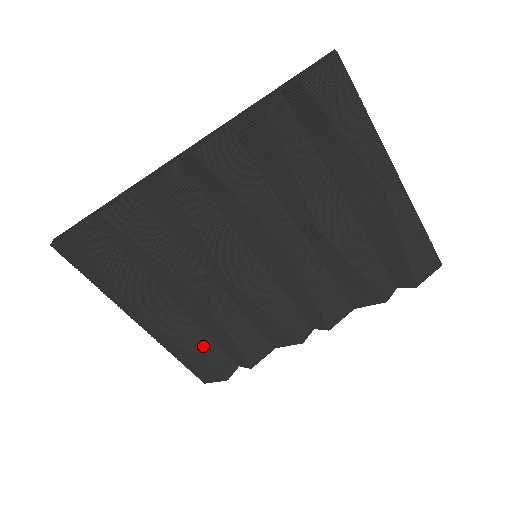
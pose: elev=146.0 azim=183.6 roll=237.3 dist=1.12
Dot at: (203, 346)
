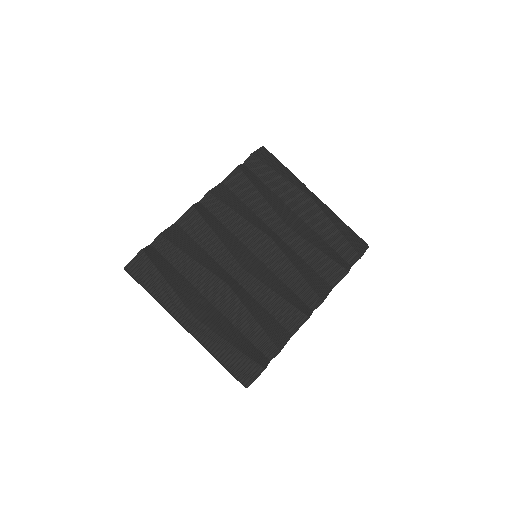
Dot at: (238, 339)
